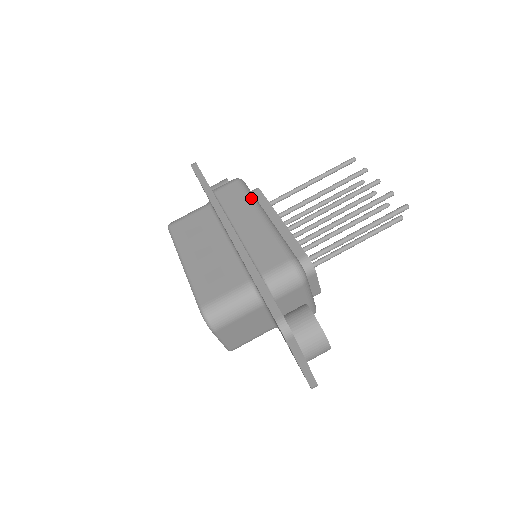
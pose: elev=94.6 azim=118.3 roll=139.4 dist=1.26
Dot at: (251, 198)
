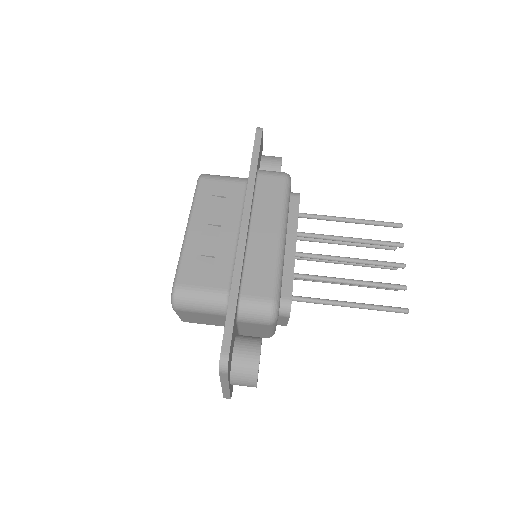
Dot at: (284, 207)
